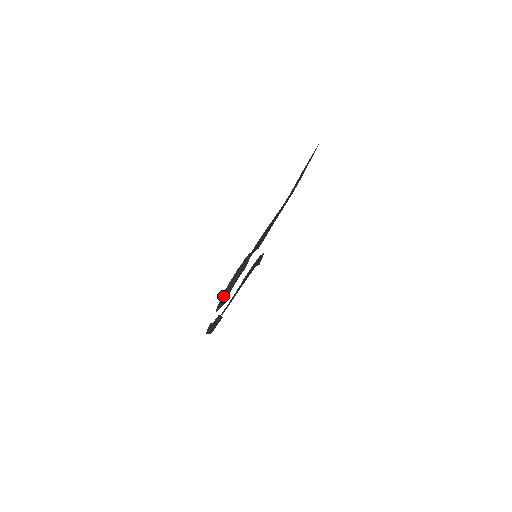
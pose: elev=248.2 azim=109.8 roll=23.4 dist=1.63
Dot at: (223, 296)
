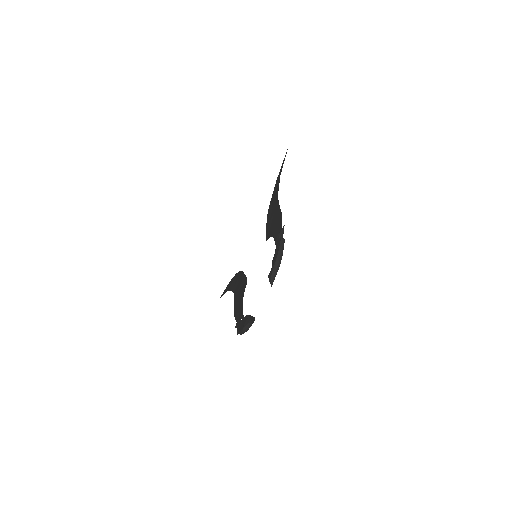
Dot at: (275, 267)
